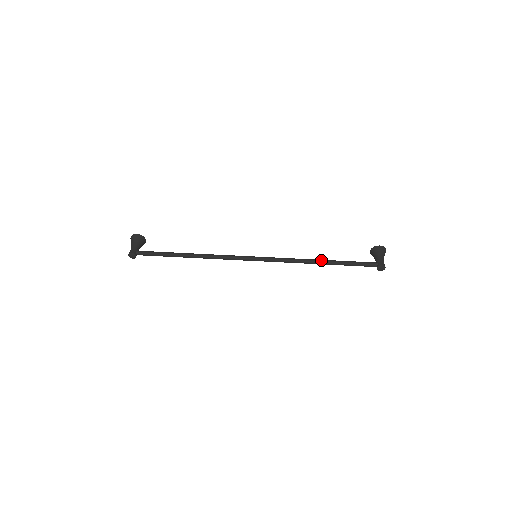
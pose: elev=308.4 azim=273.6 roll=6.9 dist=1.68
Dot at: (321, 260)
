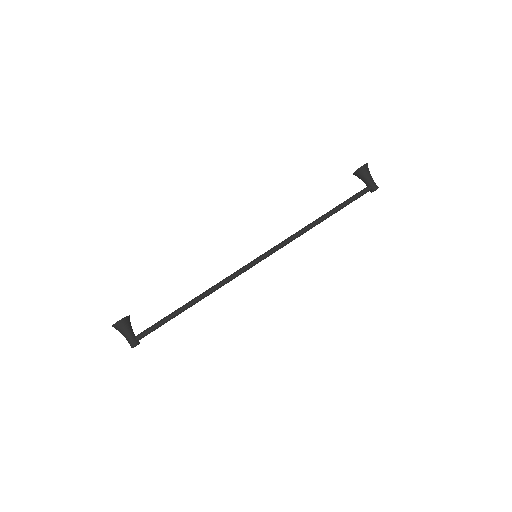
Dot at: (320, 220)
